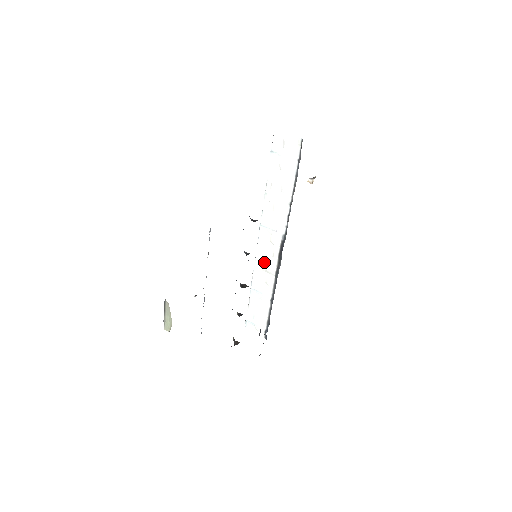
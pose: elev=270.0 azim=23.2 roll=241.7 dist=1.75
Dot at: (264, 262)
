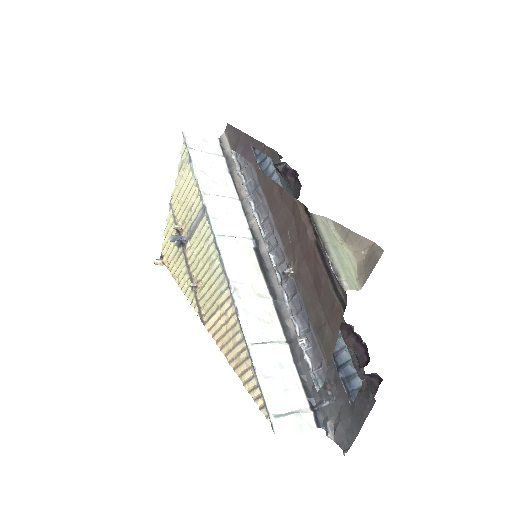
Dot at: (248, 287)
